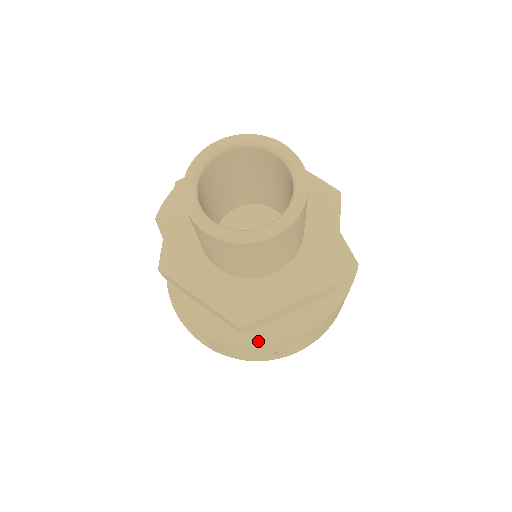
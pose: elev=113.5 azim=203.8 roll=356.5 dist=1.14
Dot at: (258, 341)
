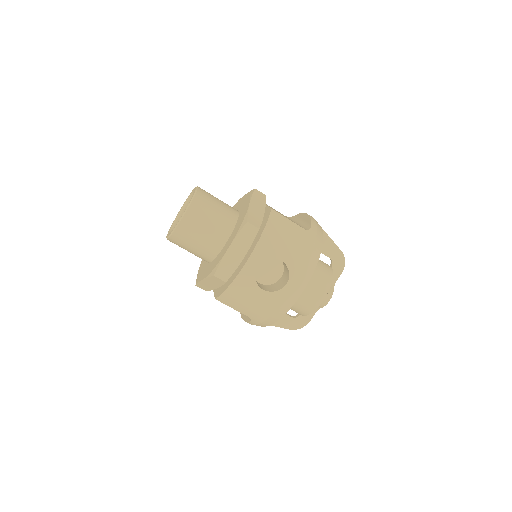
Dot at: (233, 280)
